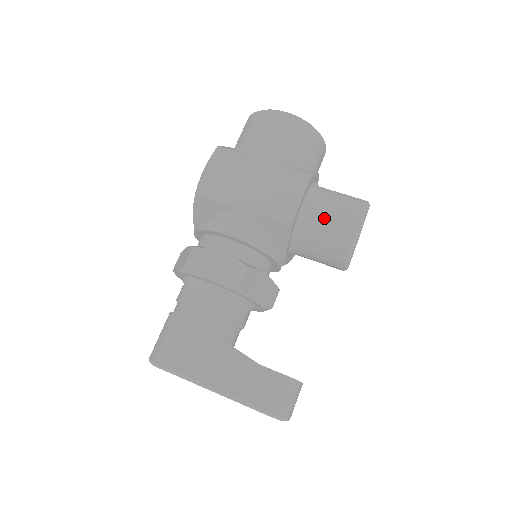
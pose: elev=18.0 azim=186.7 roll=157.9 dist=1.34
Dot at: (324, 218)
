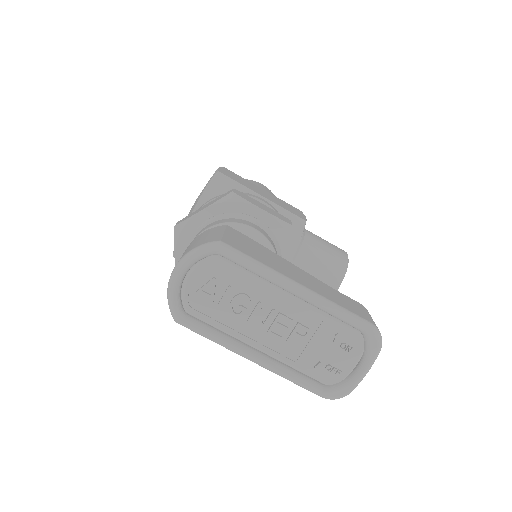
Dot at: (321, 239)
